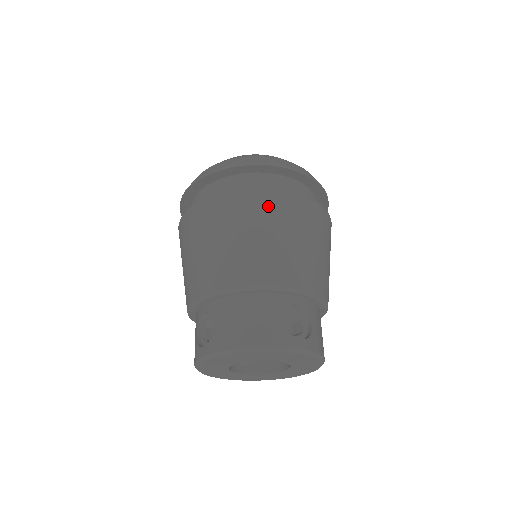
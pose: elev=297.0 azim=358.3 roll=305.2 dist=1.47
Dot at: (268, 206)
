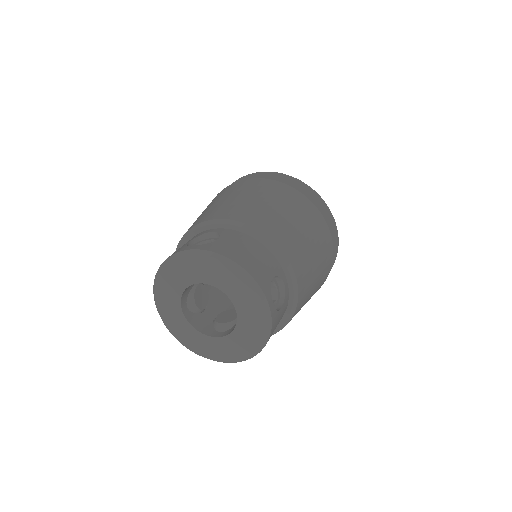
Dot at: (311, 216)
